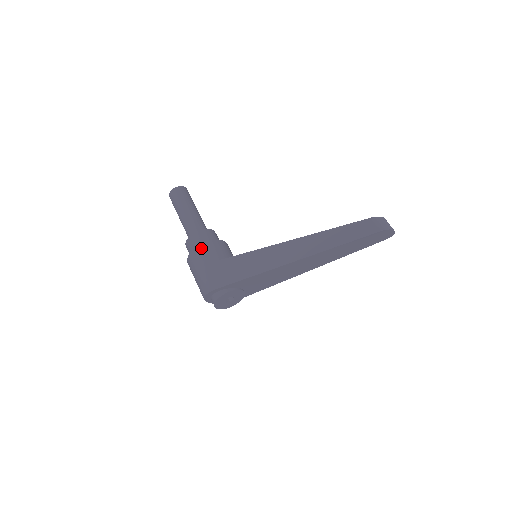
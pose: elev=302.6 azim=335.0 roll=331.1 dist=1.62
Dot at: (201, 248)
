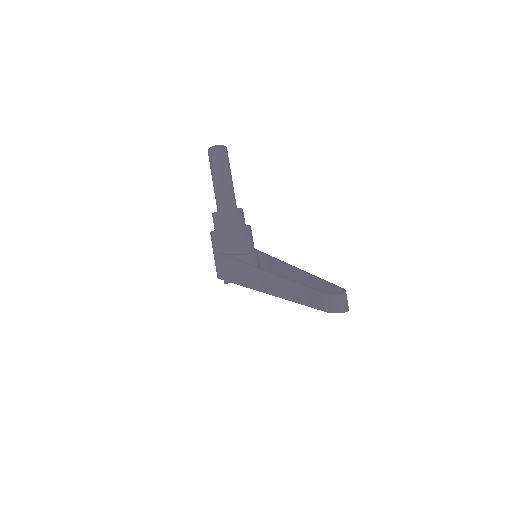
Dot at: (215, 235)
